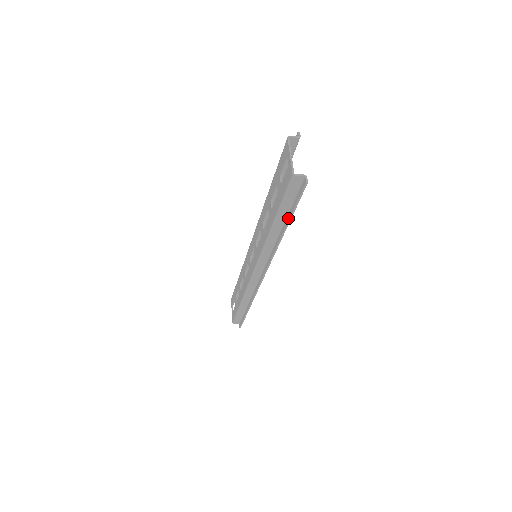
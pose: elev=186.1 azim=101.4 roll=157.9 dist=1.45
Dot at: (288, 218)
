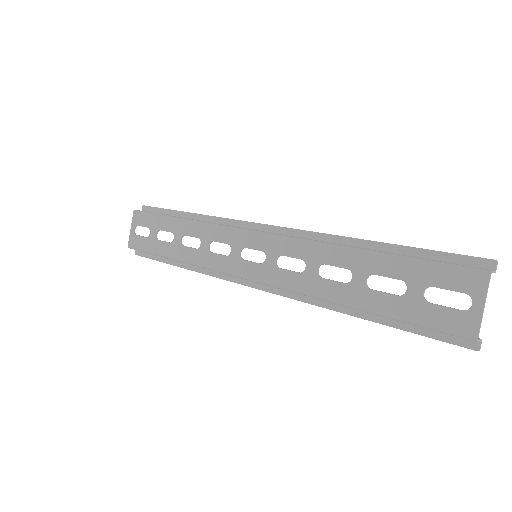
Dot at: (390, 323)
